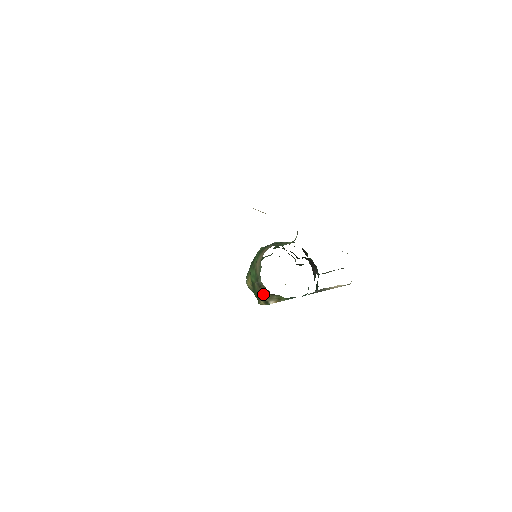
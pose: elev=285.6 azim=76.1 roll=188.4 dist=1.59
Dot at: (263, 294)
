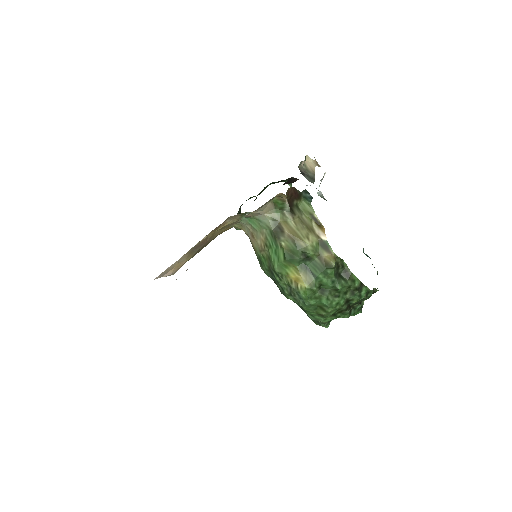
Dot at: (298, 234)
